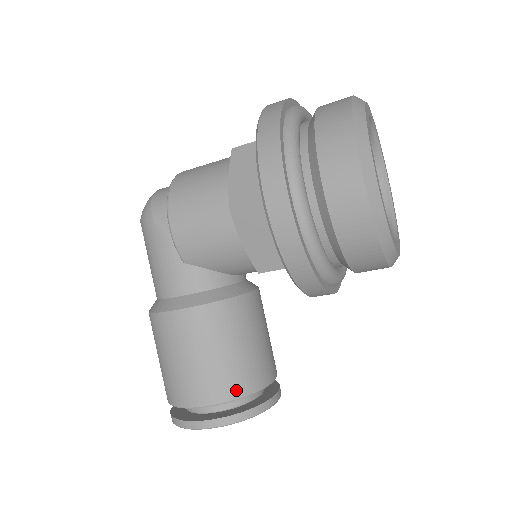
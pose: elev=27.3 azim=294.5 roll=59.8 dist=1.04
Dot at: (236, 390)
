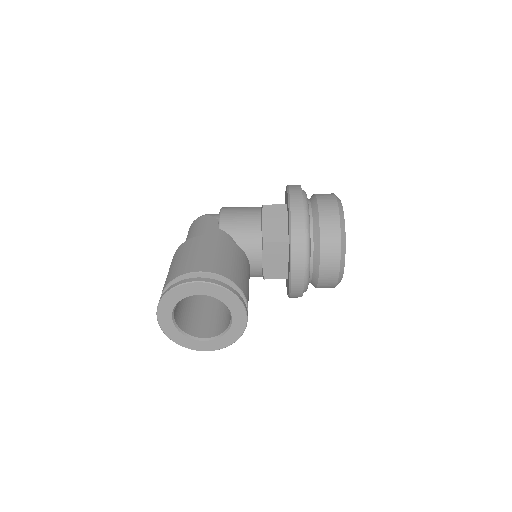
Dot at: (231, 276)
